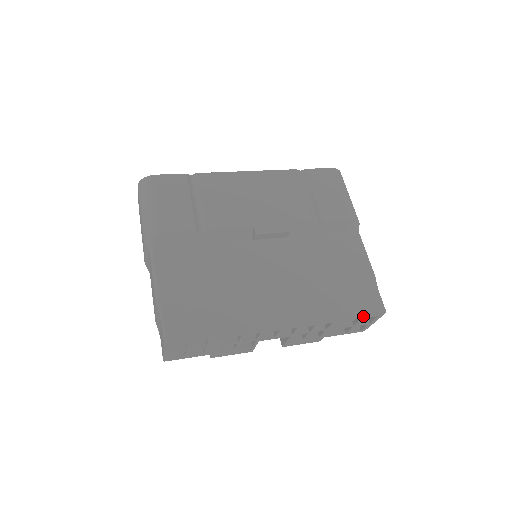
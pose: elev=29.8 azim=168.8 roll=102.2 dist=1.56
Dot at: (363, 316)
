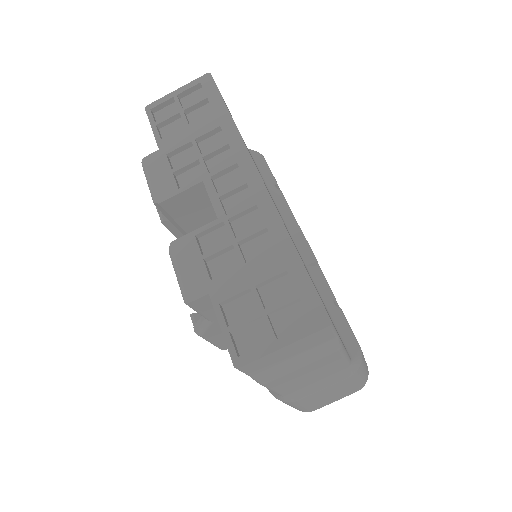
Dot at: (307, 288)
